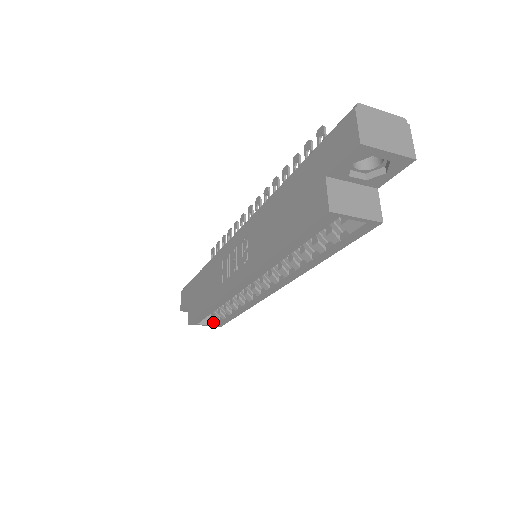
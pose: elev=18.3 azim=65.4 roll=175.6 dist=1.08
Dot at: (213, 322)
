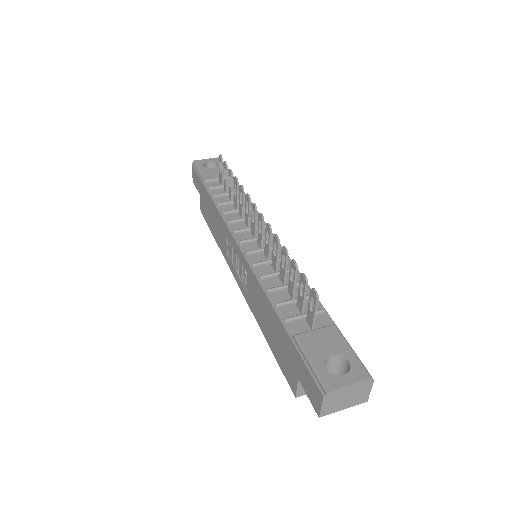
Dot at: occluded
